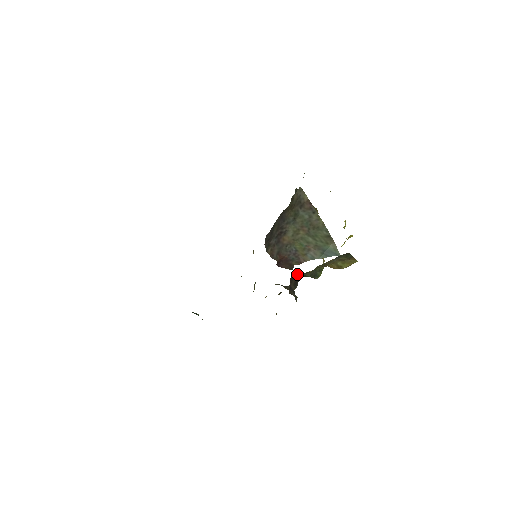
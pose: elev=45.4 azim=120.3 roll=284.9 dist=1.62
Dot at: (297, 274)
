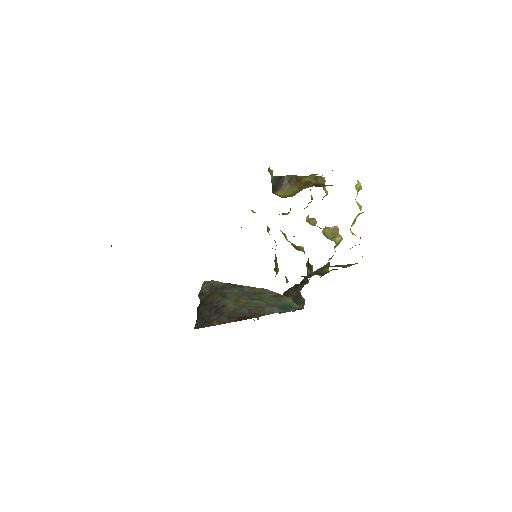
Dot at: (290, 288)
